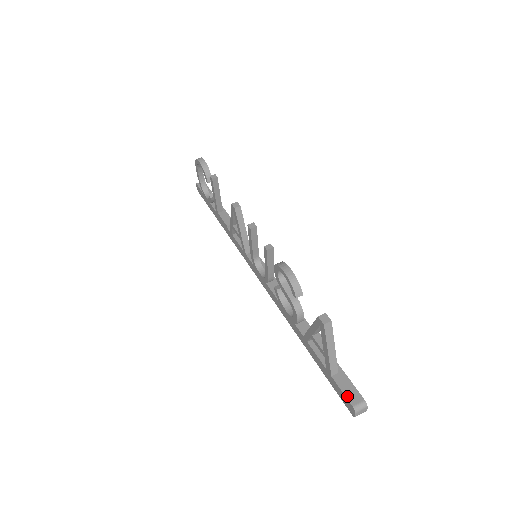
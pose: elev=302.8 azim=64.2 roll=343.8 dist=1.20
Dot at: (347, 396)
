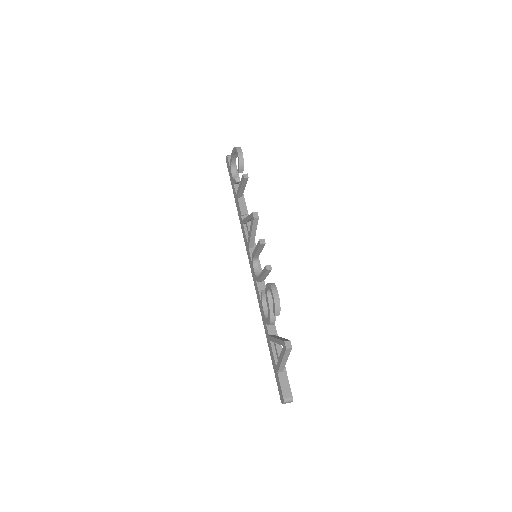
Dot at: (283, 390)
